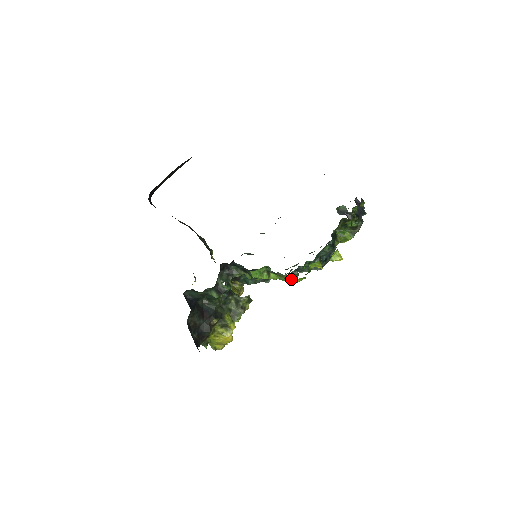
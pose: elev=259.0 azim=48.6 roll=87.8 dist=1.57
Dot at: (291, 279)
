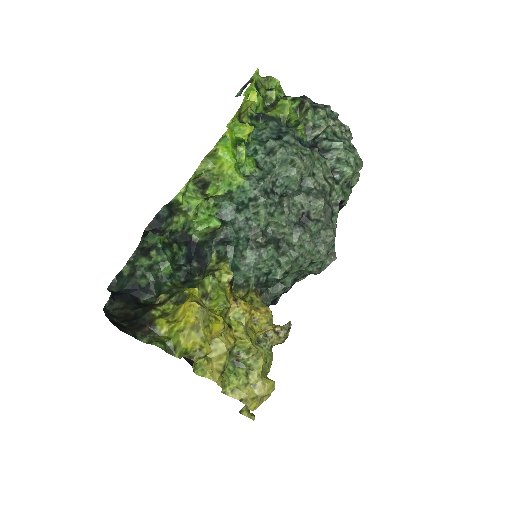
Dot at: (214, 159)
